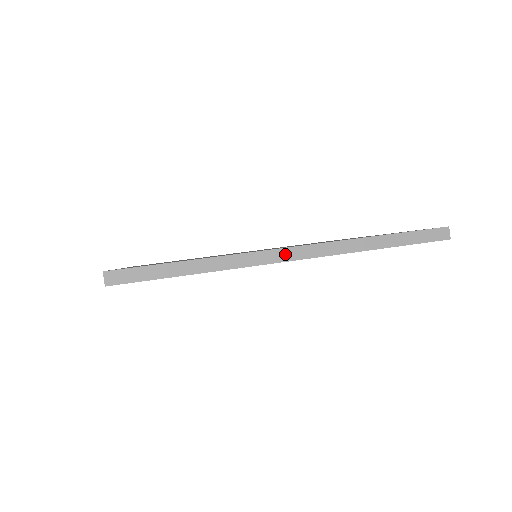
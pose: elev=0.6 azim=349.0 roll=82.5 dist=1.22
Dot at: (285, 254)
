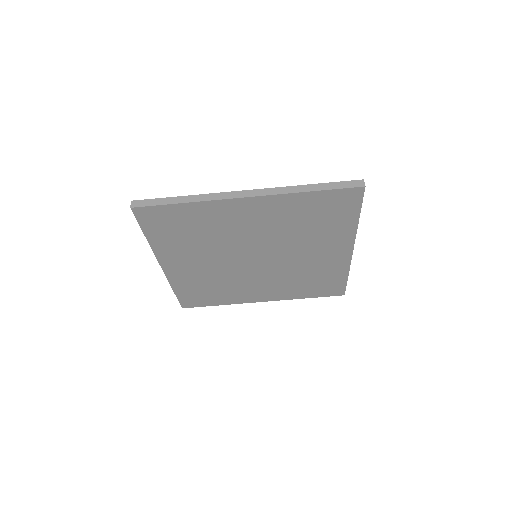
Dot at: (243, 194)
